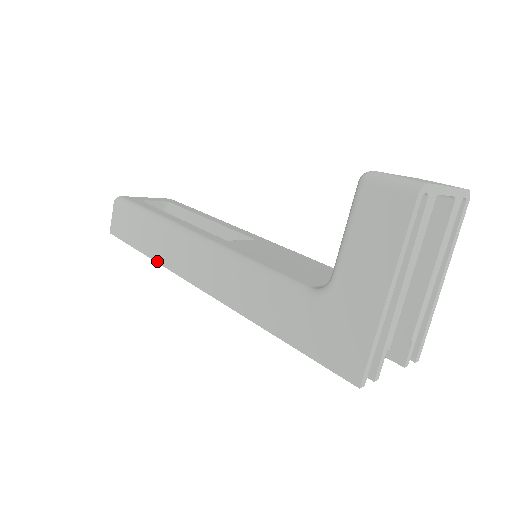
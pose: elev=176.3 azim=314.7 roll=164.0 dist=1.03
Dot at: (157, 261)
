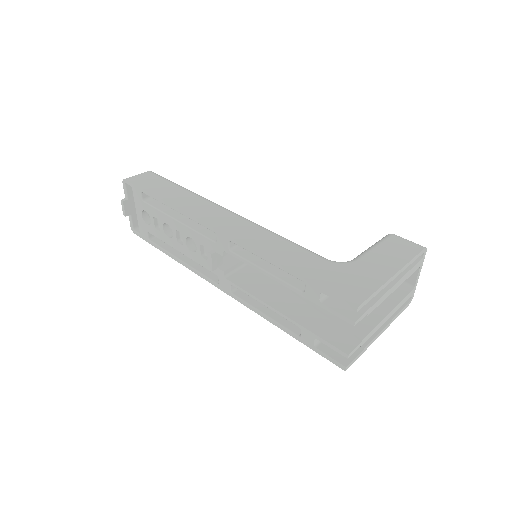
Dot at: (177, 207)
